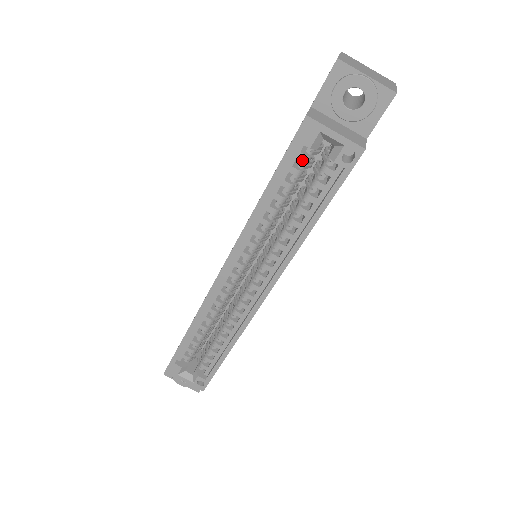
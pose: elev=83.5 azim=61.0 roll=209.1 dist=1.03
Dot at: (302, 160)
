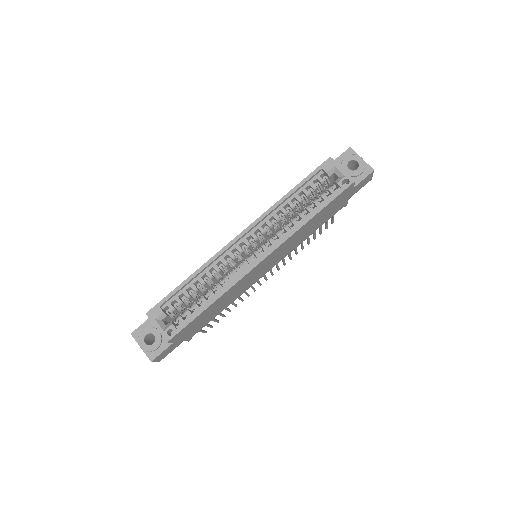
Dot at: (319, 180)
